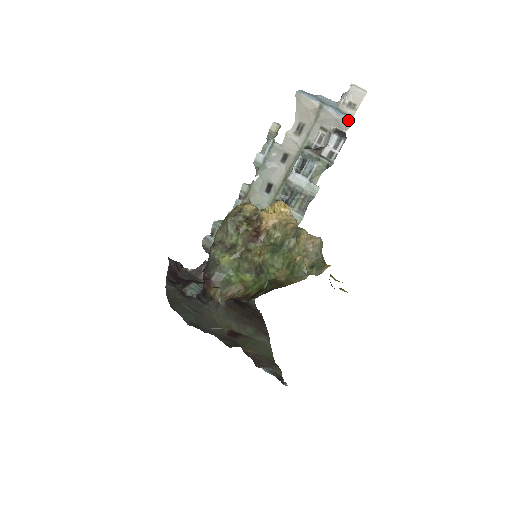
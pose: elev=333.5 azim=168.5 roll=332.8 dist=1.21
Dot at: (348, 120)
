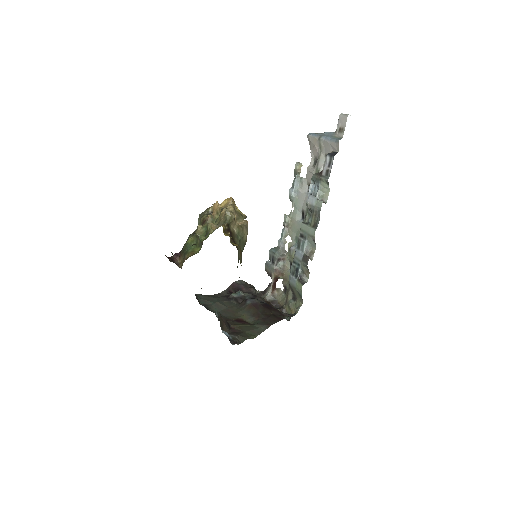
Dot at: (336, 141)
